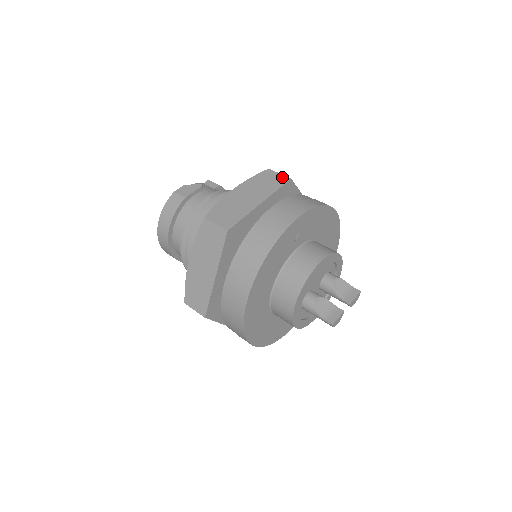
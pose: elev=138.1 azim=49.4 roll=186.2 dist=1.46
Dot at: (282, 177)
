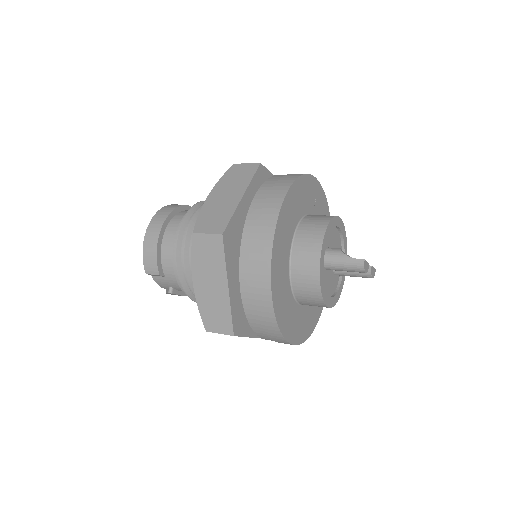
Dot at: occluded
